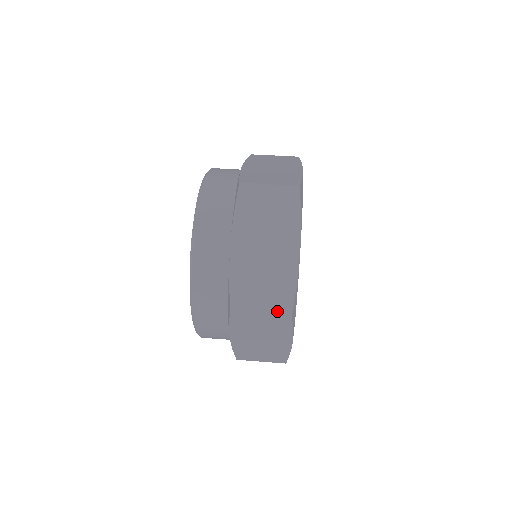
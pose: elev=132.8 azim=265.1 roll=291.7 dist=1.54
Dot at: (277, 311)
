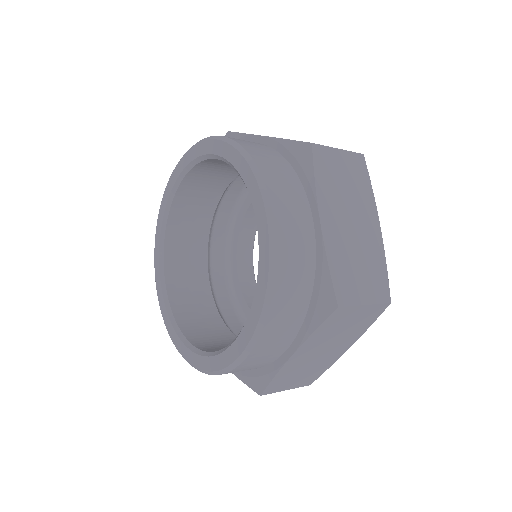
Dot at: (349, 151)
